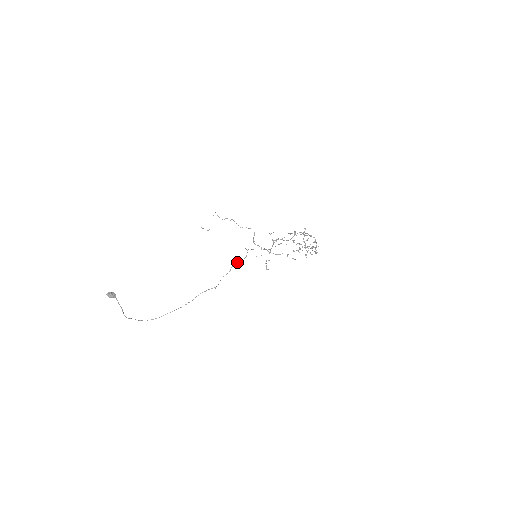
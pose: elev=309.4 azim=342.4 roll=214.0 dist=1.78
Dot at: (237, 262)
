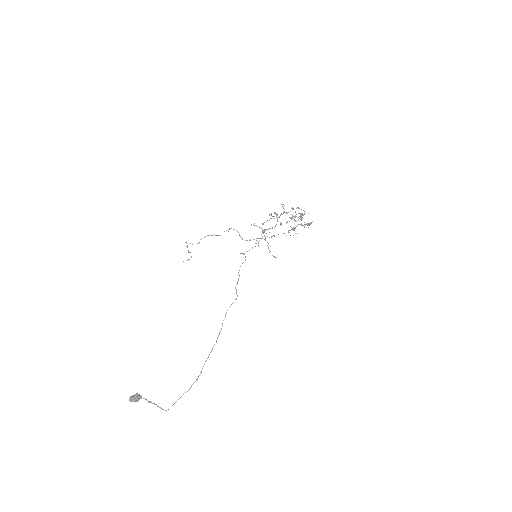
Dot at: occluded
